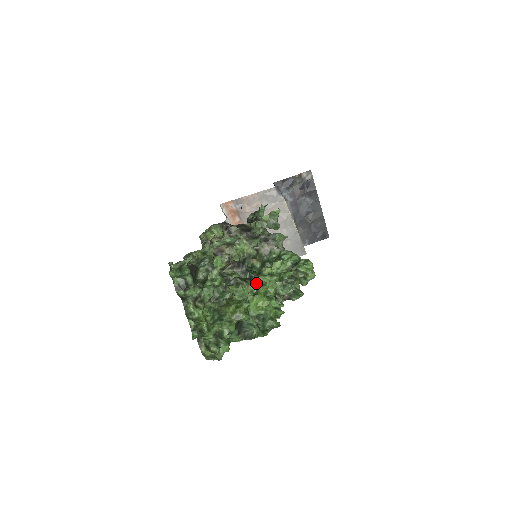
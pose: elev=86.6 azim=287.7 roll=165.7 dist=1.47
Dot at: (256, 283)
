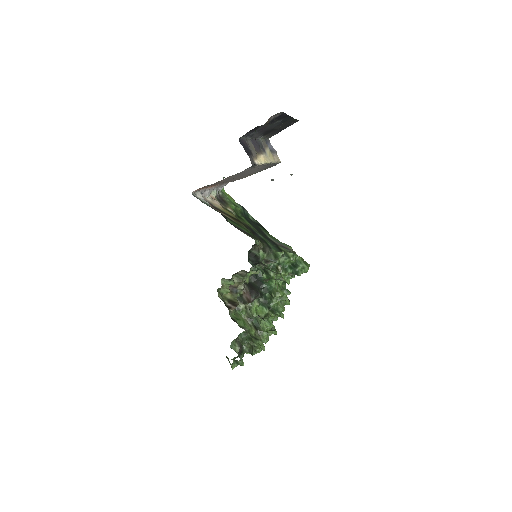
Dot at: occluded
